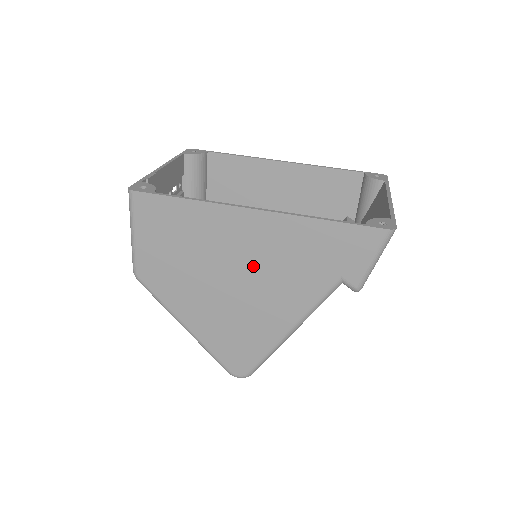
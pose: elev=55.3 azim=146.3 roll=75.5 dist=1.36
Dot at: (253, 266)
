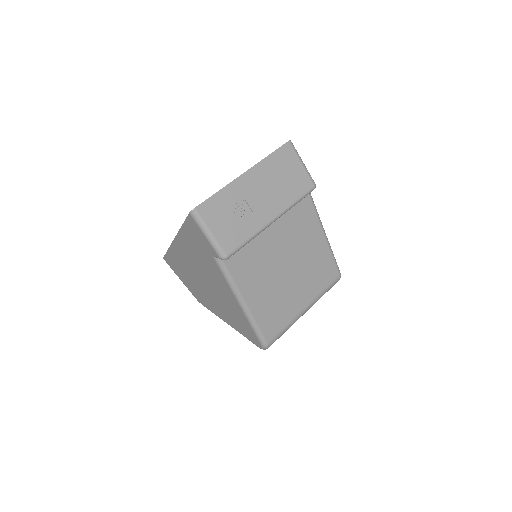
Dot at: (200, 271)
